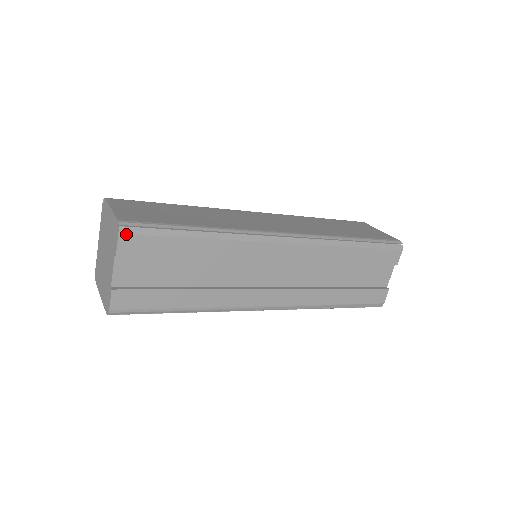
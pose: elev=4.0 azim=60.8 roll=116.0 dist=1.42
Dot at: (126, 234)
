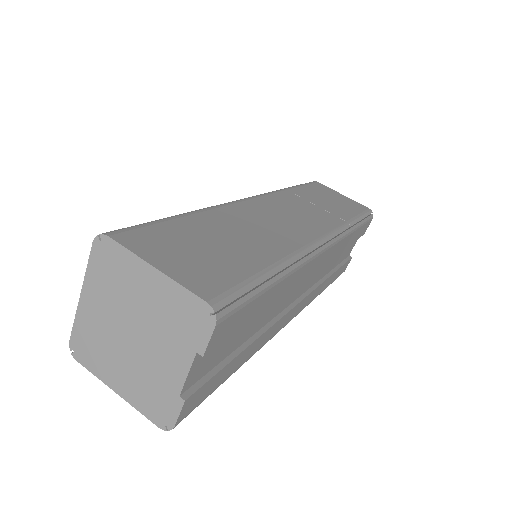
Dot at: (222, 321)
